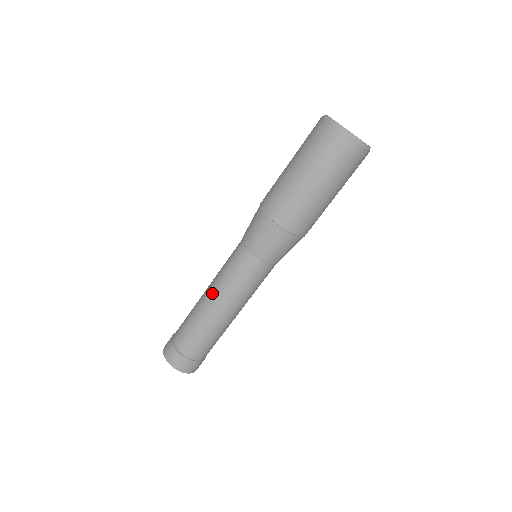
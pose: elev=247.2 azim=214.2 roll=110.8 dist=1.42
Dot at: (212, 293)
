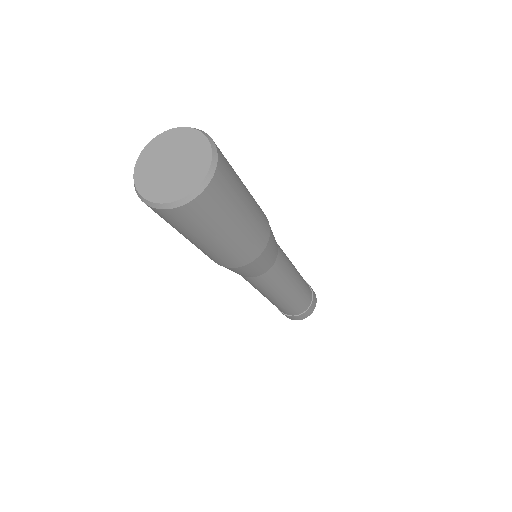
Dot at: occluded
